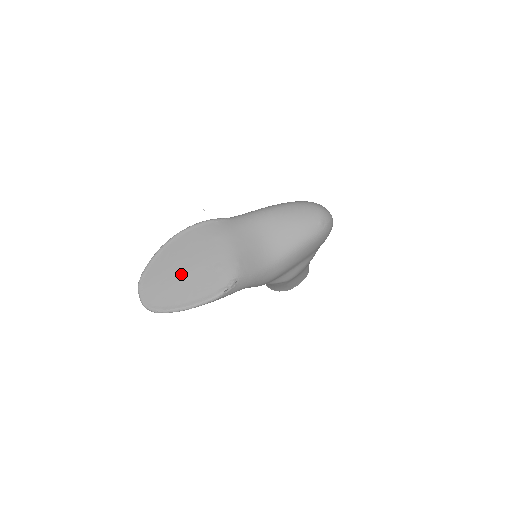
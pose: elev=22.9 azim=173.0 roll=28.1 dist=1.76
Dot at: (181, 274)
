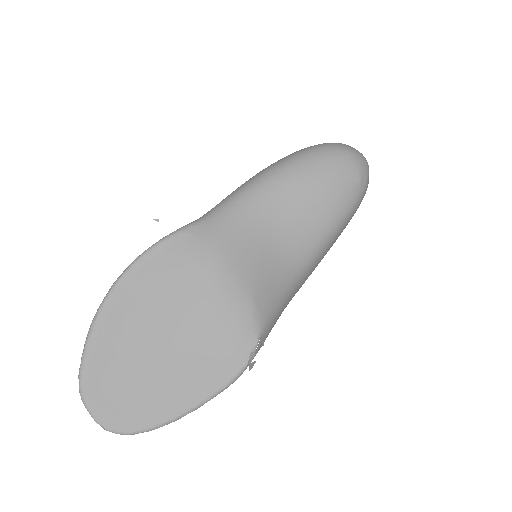
Dot at: (155, 355)
